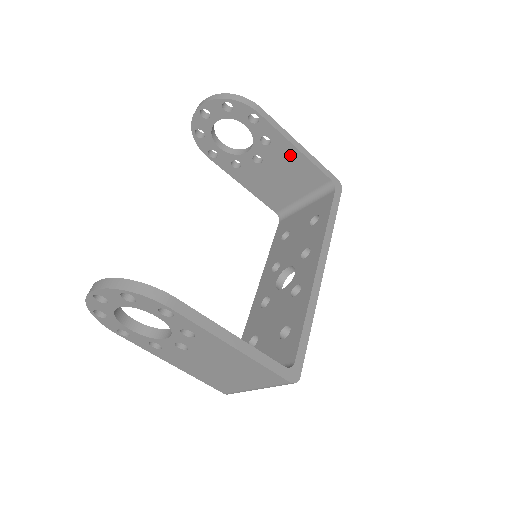
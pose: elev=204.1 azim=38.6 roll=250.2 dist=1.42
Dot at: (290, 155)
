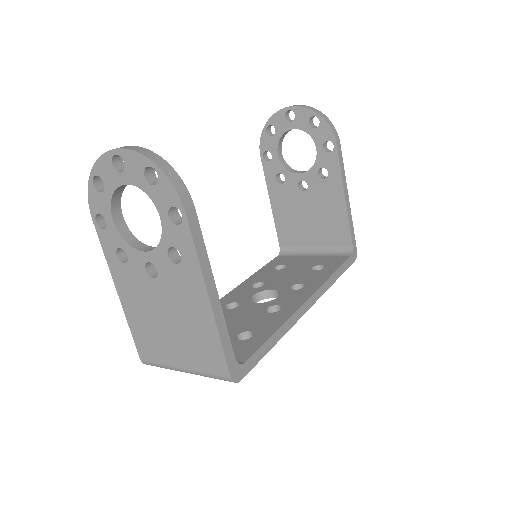
Dot at: (334, 200)
